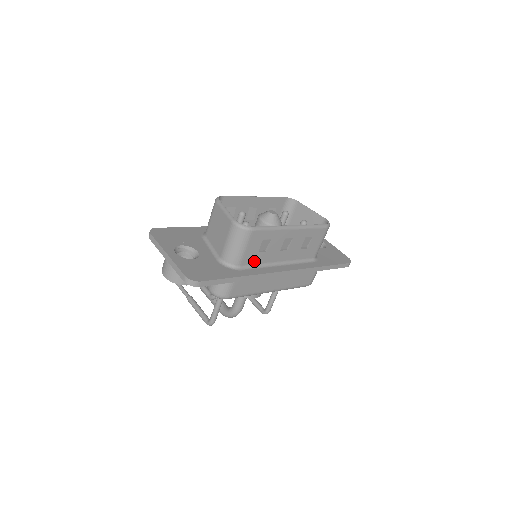
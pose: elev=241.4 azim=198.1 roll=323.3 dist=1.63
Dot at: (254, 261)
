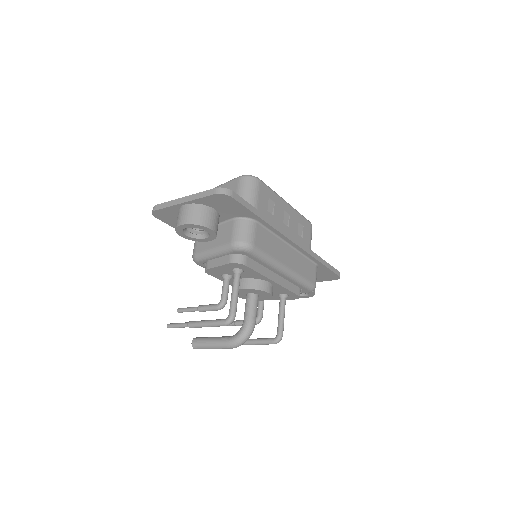
Dot at: occluded
